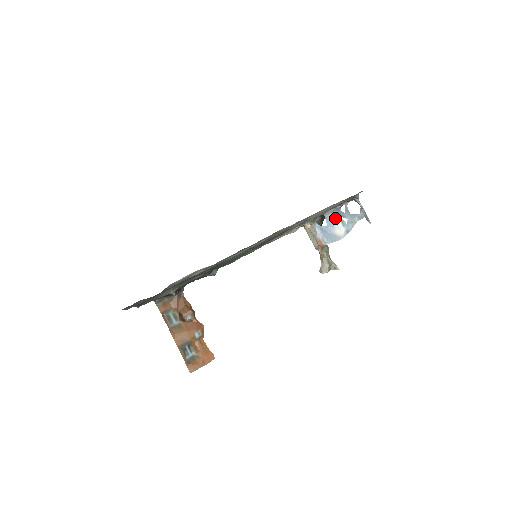
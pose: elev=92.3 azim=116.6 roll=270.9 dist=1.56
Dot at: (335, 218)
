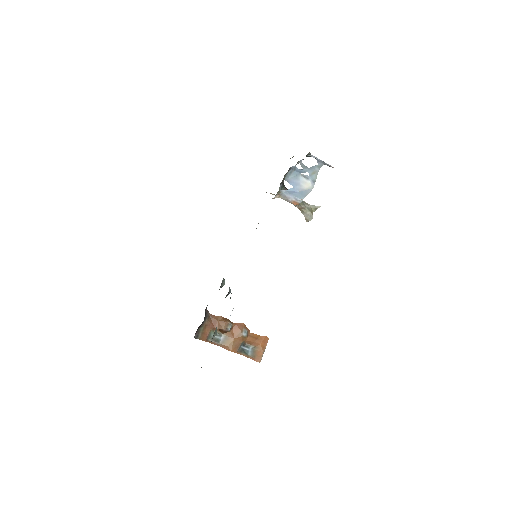
Dot at: (296, 177)
